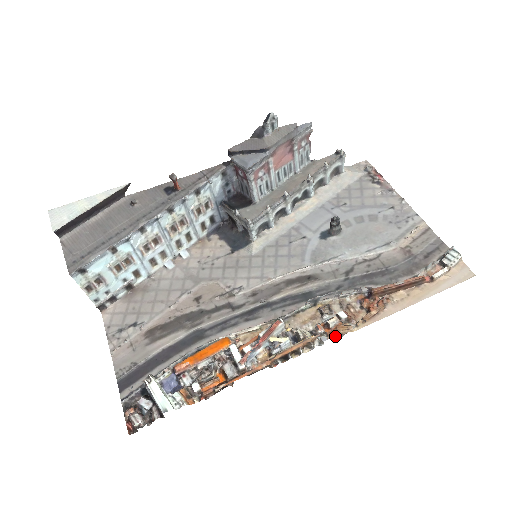
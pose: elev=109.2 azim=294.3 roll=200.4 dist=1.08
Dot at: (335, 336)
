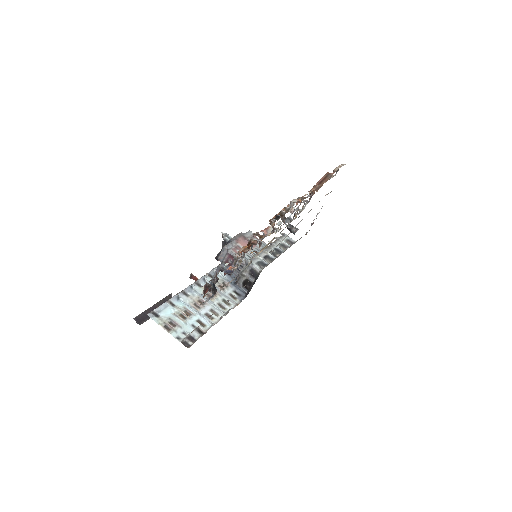
Dot at: occluded
